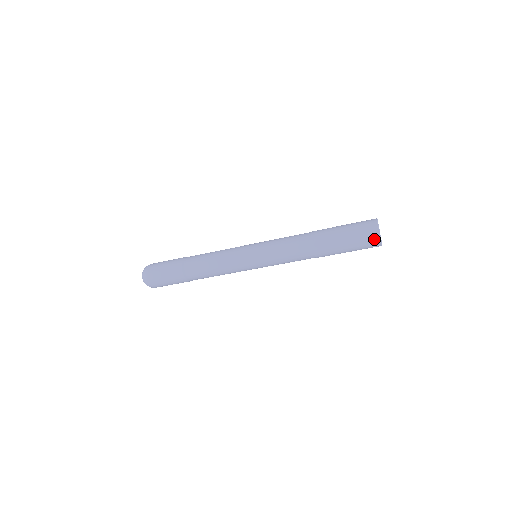
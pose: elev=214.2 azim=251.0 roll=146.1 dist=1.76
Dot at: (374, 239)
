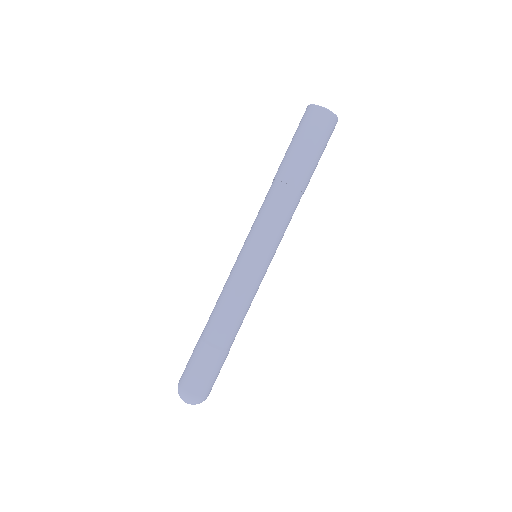
Dot at: (305, 112)
